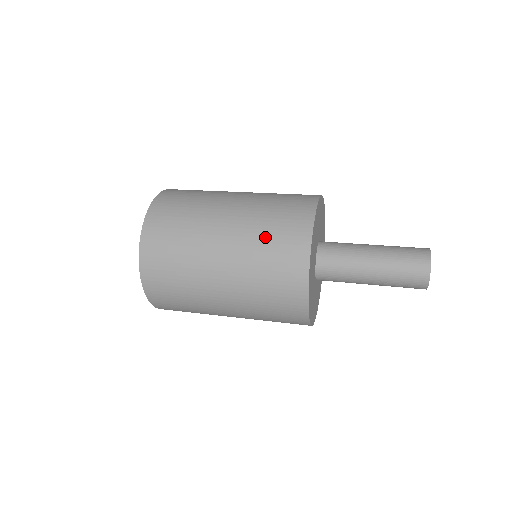
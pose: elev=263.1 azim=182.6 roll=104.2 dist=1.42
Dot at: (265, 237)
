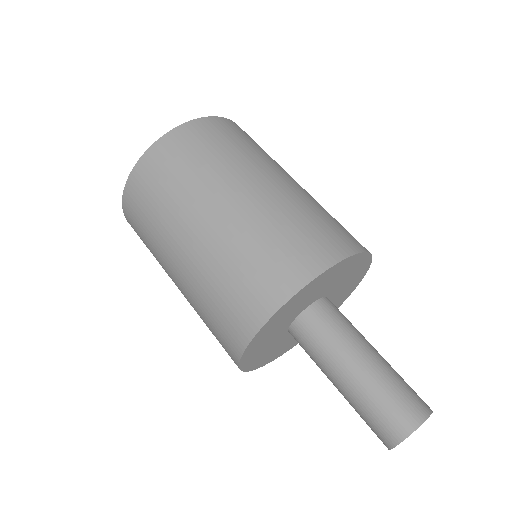
Dot at: (306, 216)
